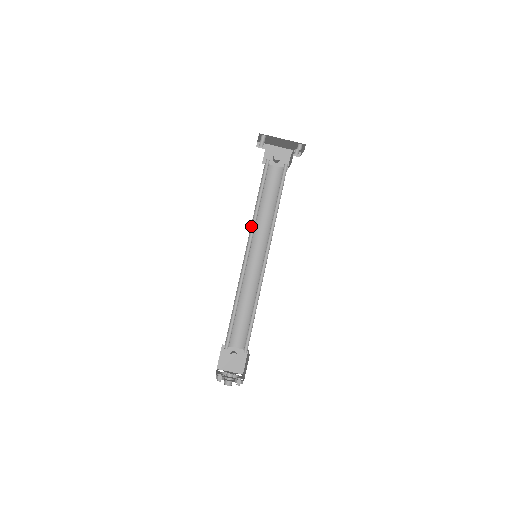
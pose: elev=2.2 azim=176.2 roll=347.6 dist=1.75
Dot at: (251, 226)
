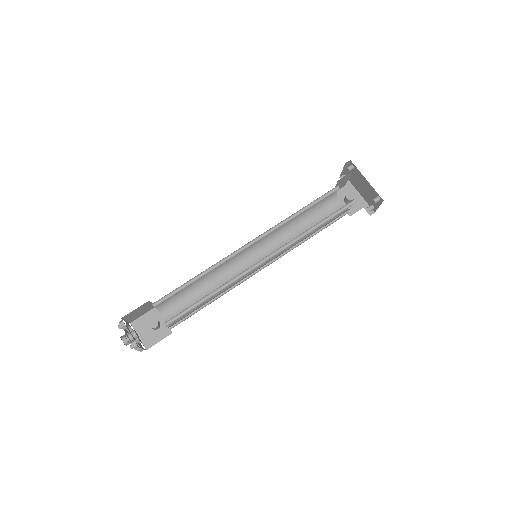
Dot at: (275, 225)
